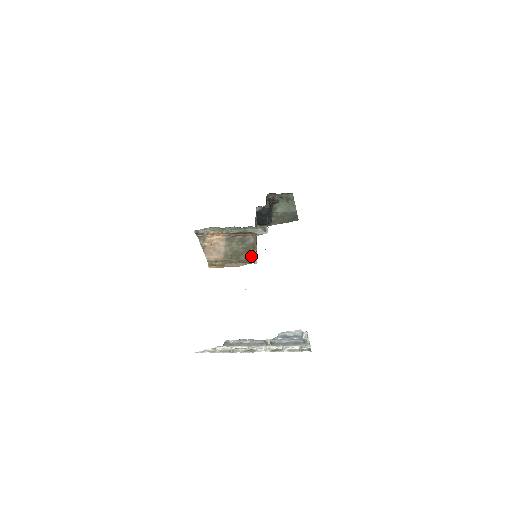
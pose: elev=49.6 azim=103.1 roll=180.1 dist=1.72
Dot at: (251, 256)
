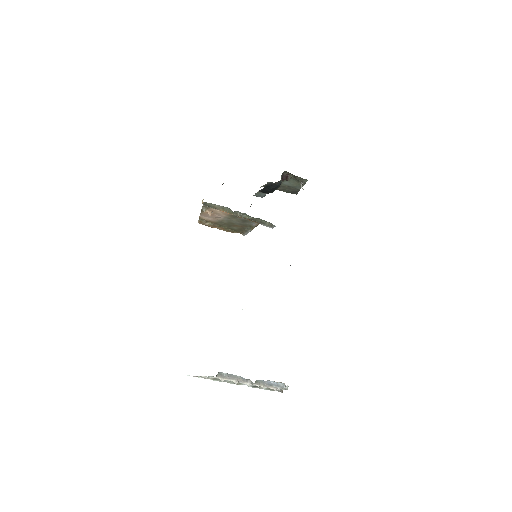
Dot at: (243, 230)
